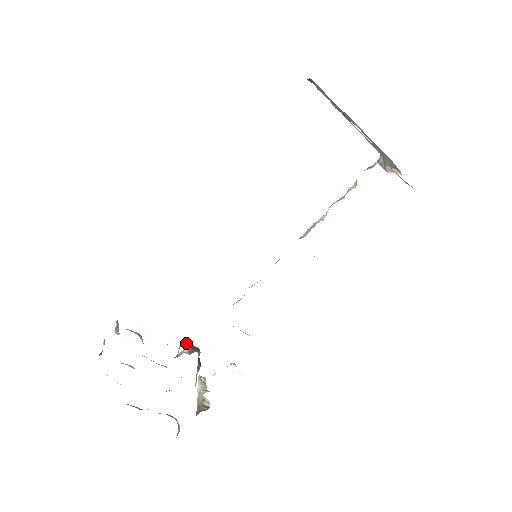
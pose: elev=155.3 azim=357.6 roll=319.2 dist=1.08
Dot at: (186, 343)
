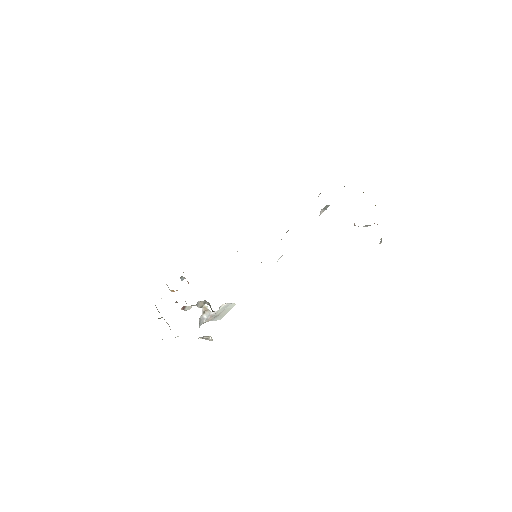
Dot at: (209, 304)
